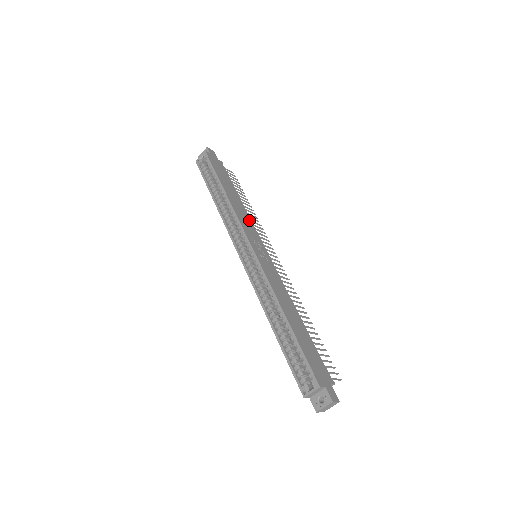
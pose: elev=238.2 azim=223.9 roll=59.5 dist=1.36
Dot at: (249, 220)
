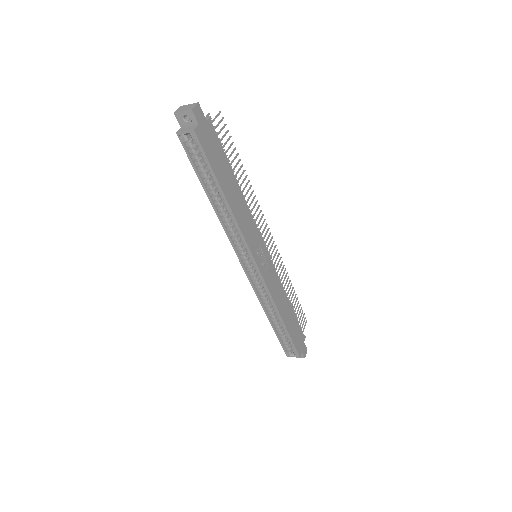
Dot at: (250, 217)
